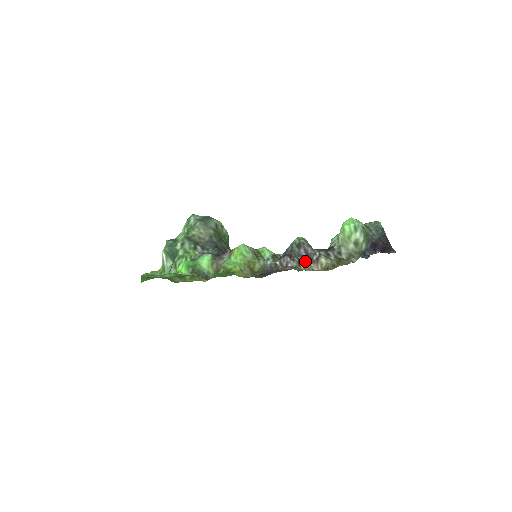
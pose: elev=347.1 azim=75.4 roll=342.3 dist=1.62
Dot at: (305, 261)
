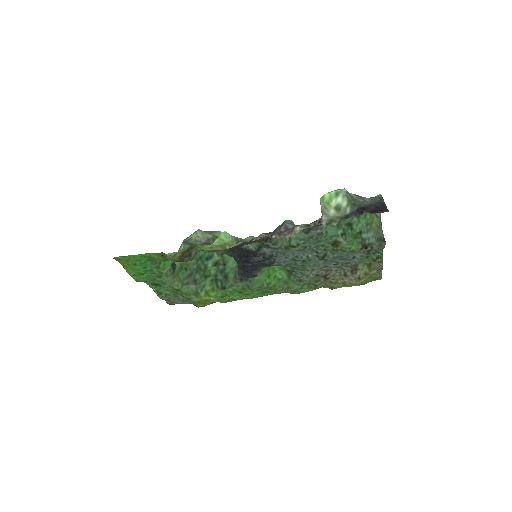
Dot at: (280, 234)
